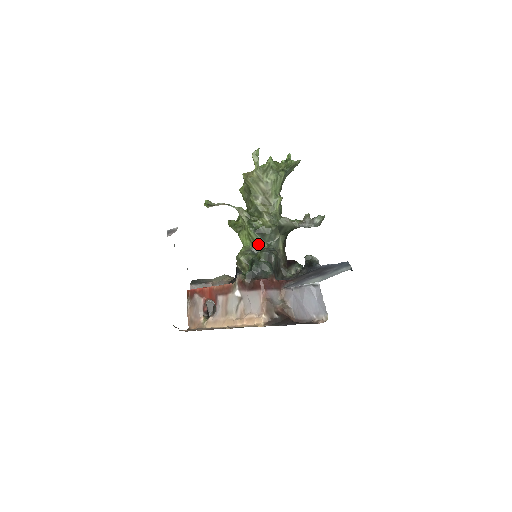
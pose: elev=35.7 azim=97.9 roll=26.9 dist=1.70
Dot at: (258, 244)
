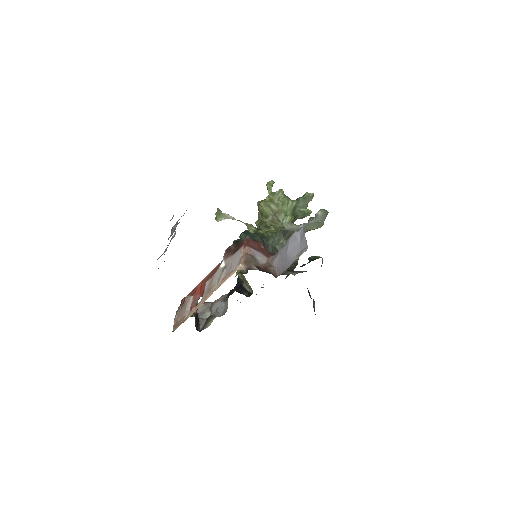
Dot at: occluded
